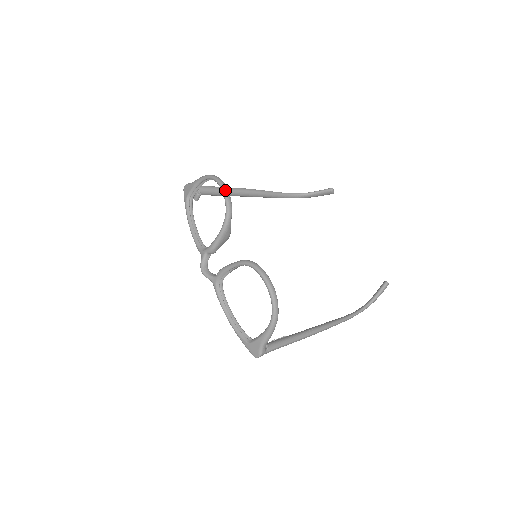
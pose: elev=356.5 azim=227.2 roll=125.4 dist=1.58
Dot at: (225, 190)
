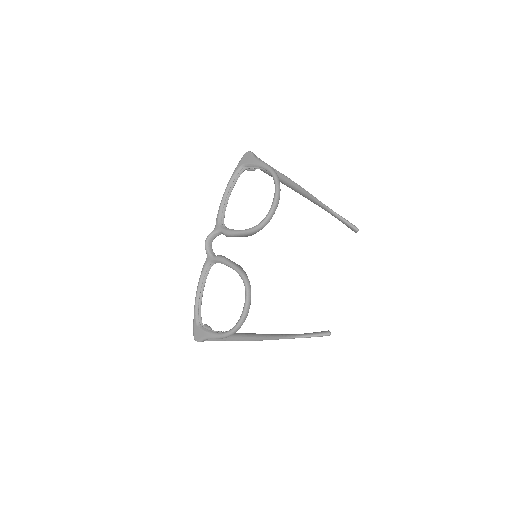
Dot at: (276, 204)
